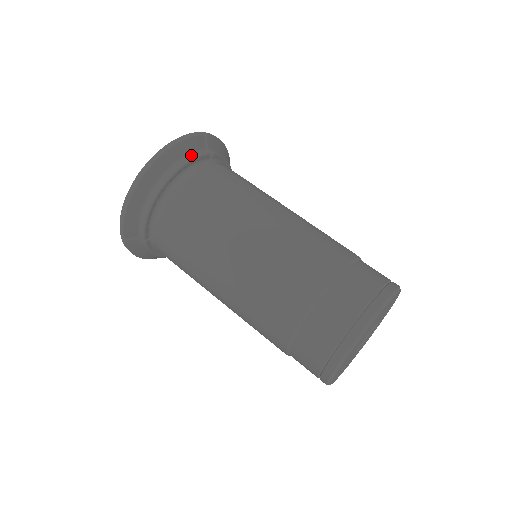
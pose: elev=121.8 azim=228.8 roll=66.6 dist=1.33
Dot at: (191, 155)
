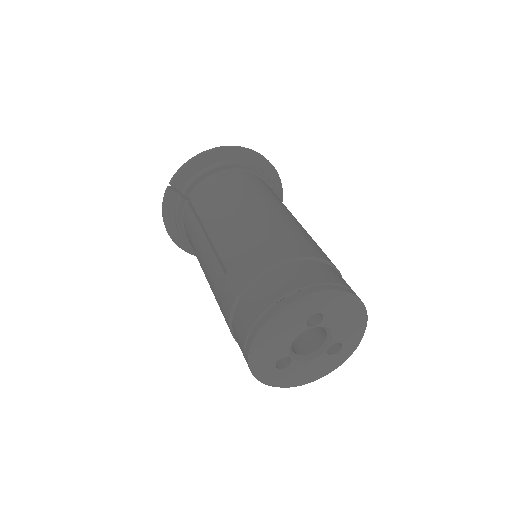
Dot at: (260, 168)
